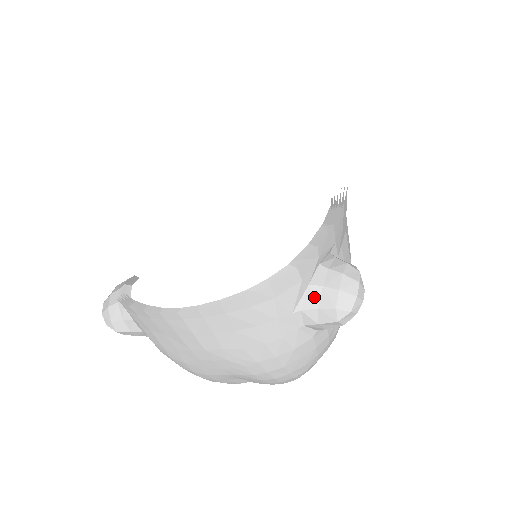
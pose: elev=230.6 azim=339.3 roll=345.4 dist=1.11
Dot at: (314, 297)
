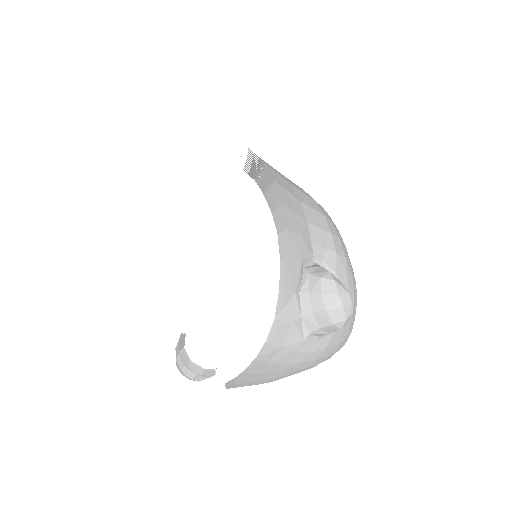
Dot at: (311, 322)
